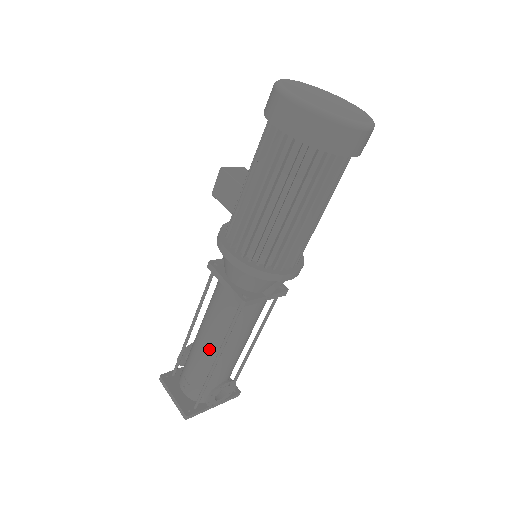
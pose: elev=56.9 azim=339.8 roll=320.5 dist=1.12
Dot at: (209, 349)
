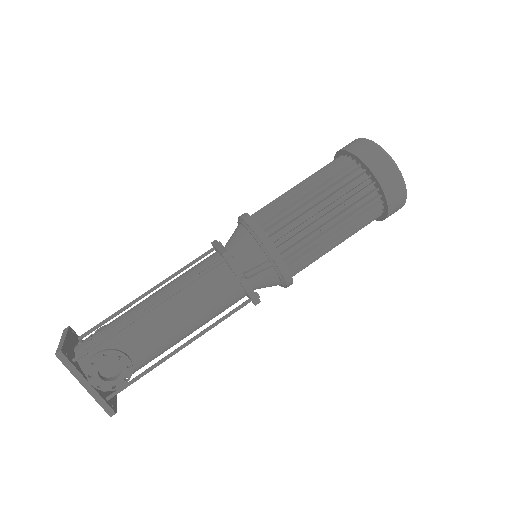
Dot at: (150, 303)
